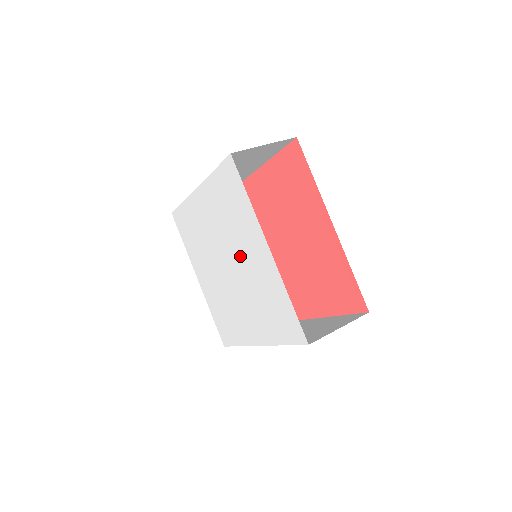
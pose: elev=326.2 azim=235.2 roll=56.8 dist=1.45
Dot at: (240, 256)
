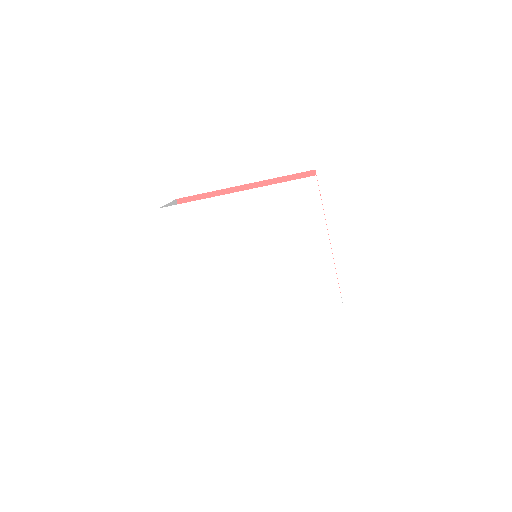
Dot at: (283, 255)
